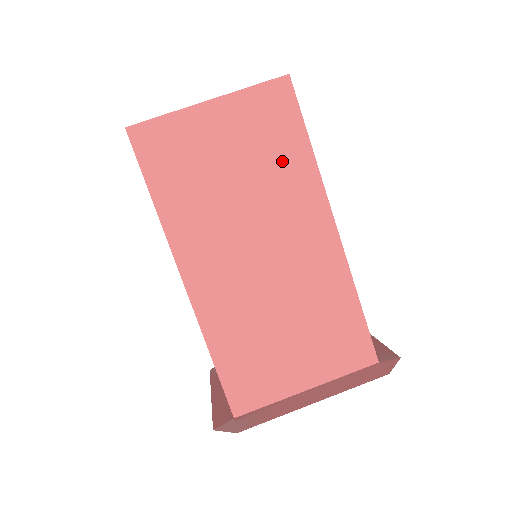
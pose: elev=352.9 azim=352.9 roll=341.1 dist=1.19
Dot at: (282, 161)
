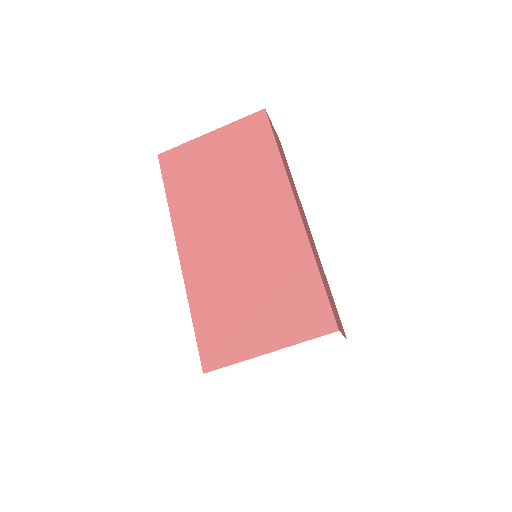
Dot at: (257, 164)
